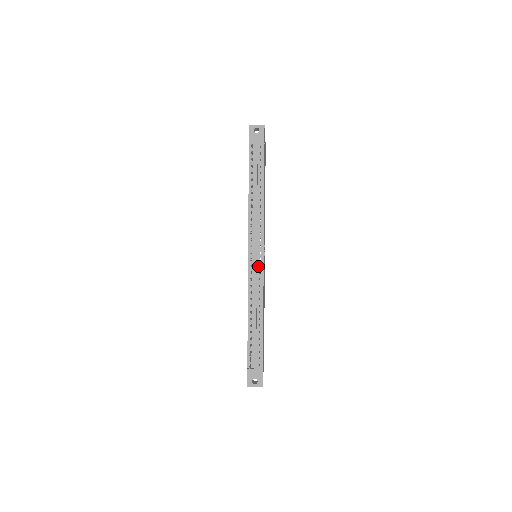
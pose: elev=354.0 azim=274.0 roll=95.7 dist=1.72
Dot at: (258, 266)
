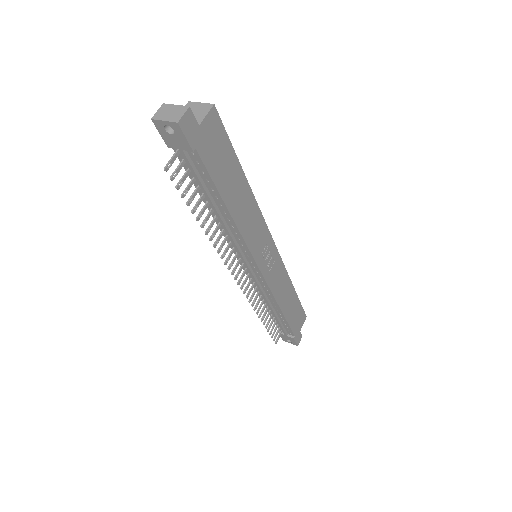
Dot at: (257, 276)
